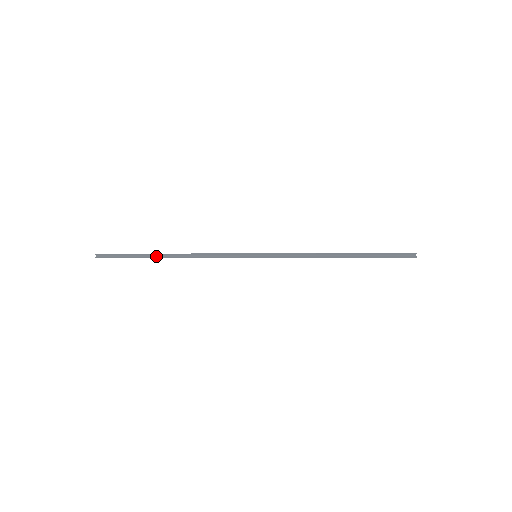
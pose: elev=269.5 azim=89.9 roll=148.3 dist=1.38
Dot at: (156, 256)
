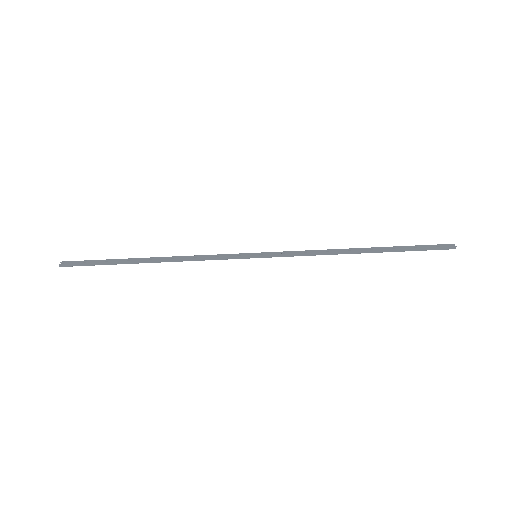
Dot at: (133, 260)
